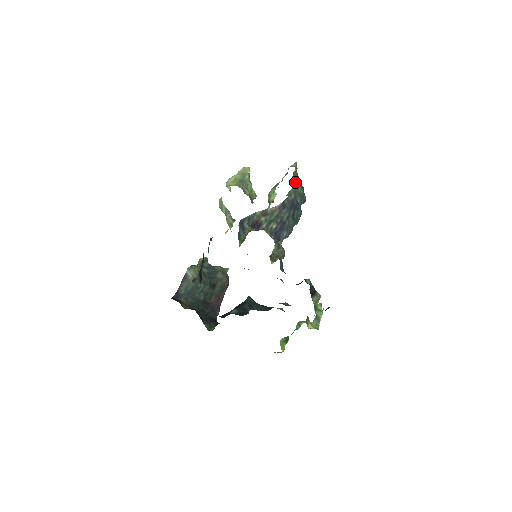
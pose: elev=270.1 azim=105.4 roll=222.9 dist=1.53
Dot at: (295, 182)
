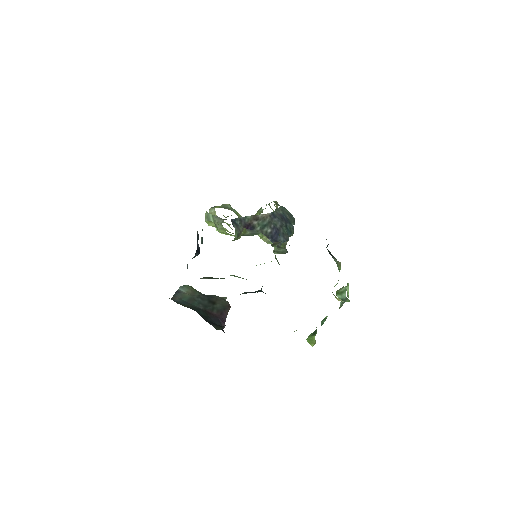
Dot at: occluded
